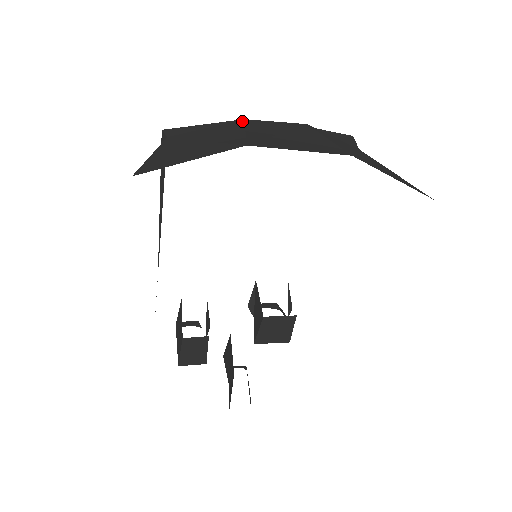
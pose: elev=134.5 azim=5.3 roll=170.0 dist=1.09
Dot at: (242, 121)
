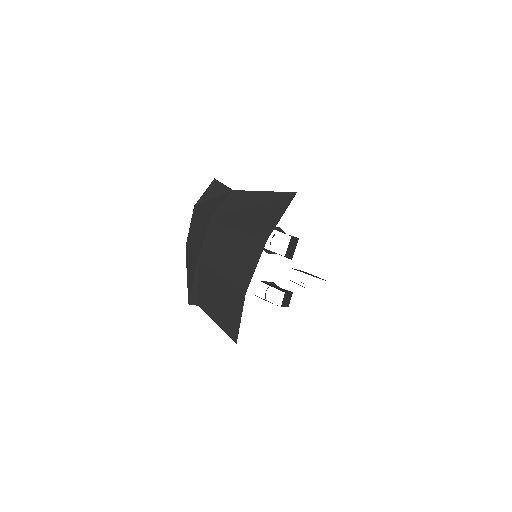
Dot at: (201, 263)
